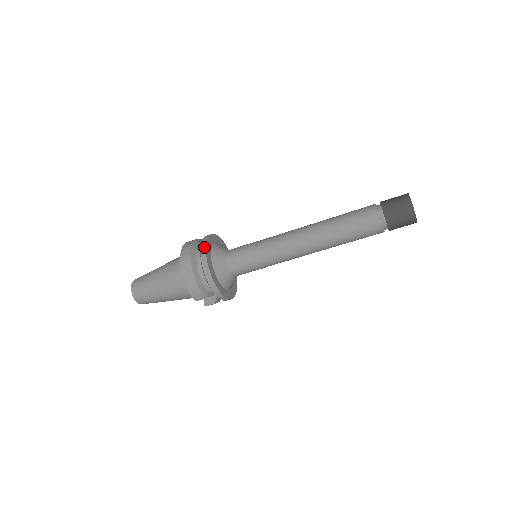
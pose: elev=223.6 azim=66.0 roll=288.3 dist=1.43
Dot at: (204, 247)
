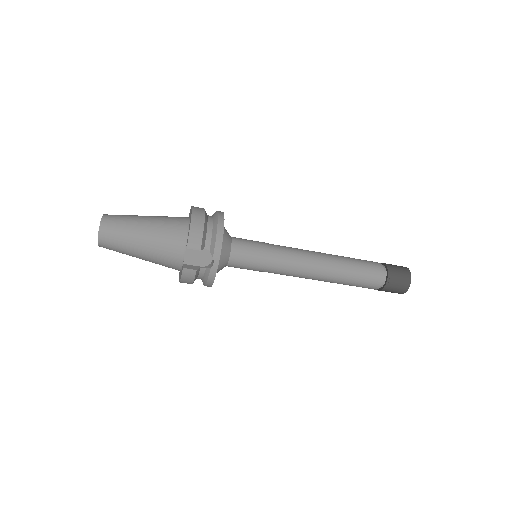
Dot at: occluded
